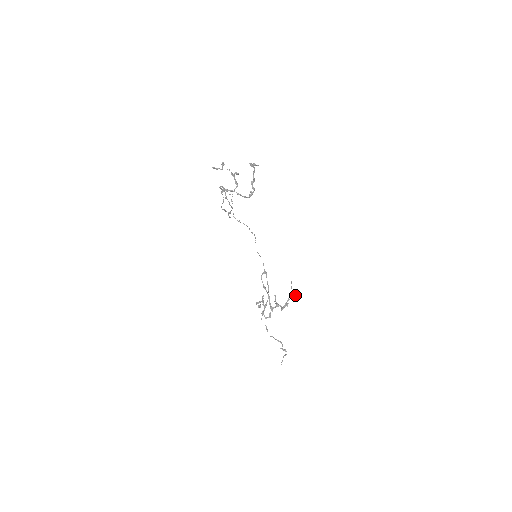
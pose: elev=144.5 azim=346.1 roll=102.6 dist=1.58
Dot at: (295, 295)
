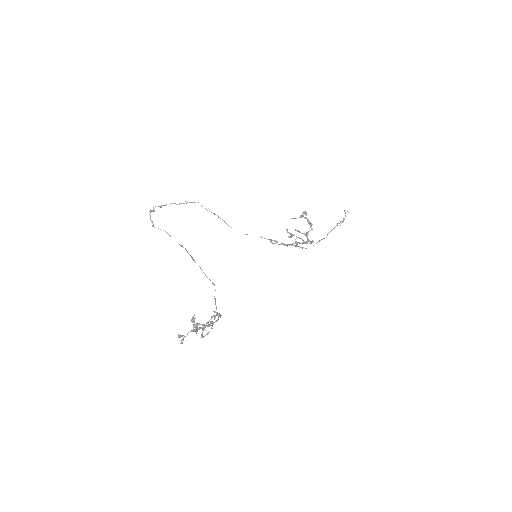
Dot at: (305, 213)
